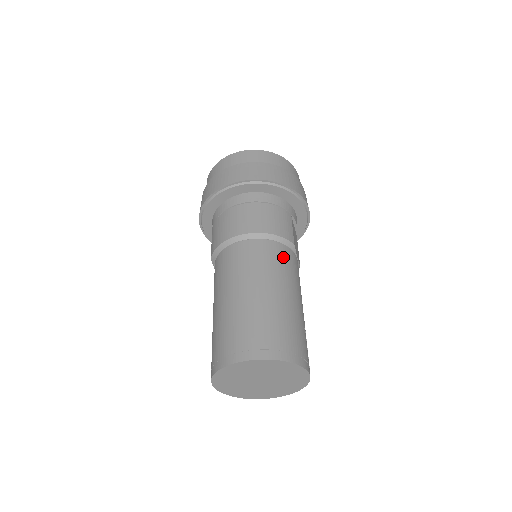
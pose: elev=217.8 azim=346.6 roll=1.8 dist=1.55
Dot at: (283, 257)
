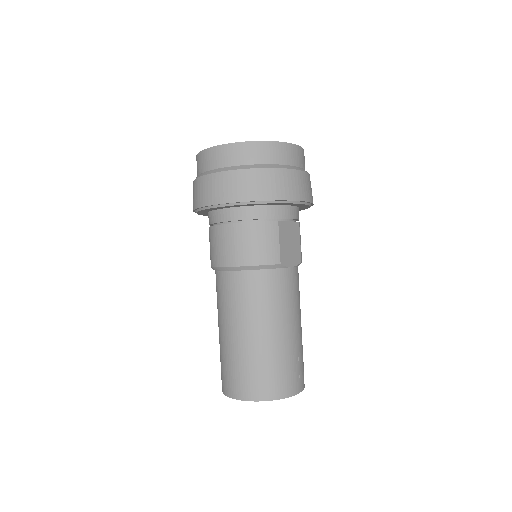
Dot at: (266, 287)
